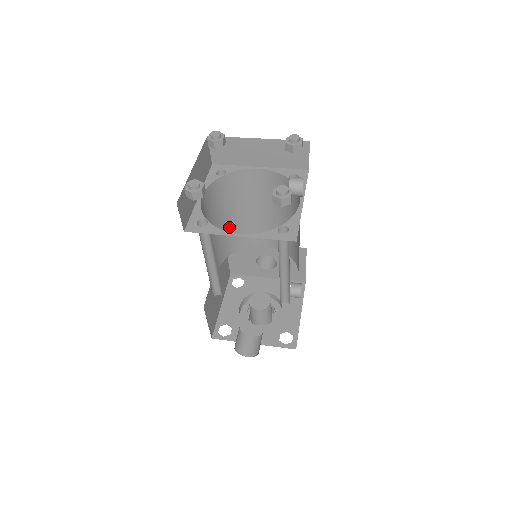
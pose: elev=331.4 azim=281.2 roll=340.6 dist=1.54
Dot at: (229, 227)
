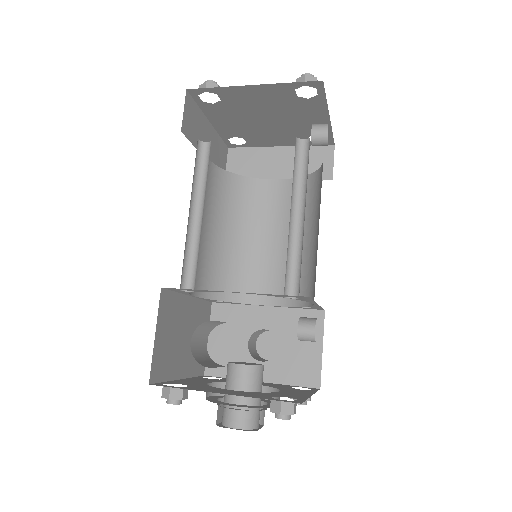
Dot at: (225, 251)
